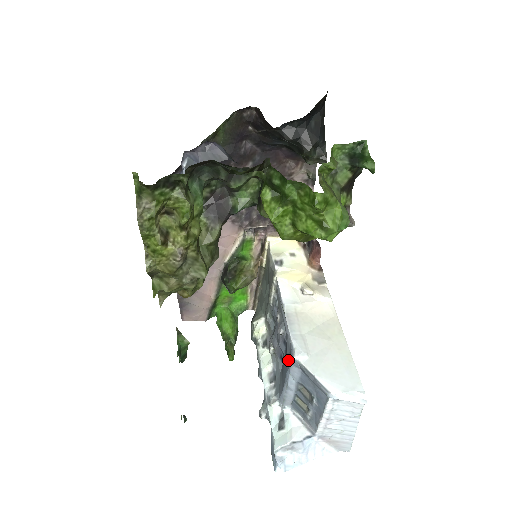
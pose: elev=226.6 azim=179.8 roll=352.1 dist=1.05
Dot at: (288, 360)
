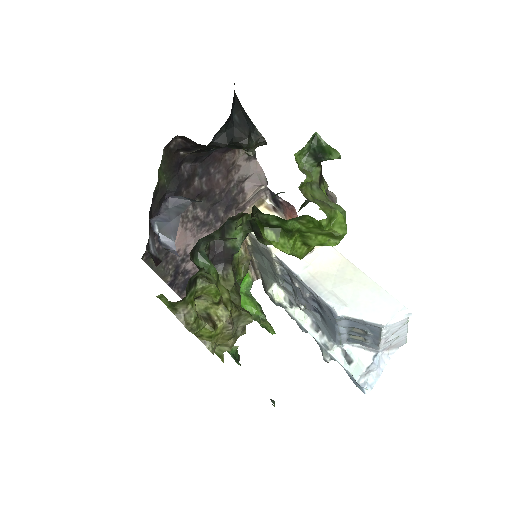
Dot at: (331, 317)
